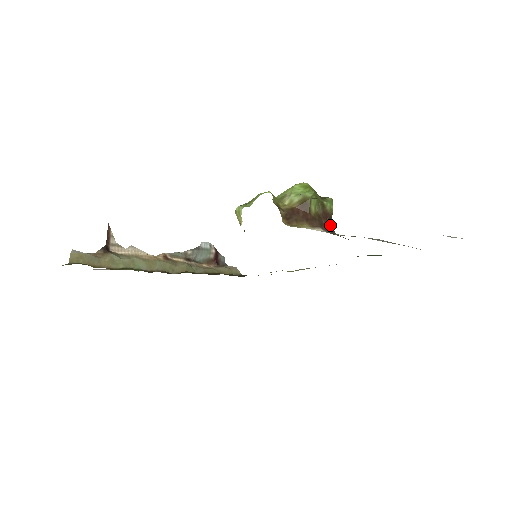
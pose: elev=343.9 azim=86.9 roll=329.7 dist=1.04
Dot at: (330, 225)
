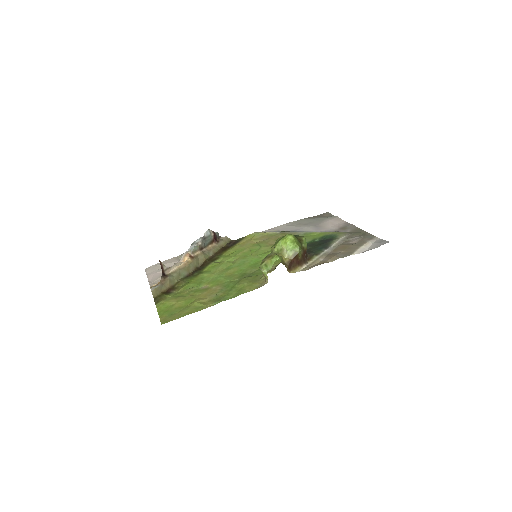
Dot at: (306, 254)
